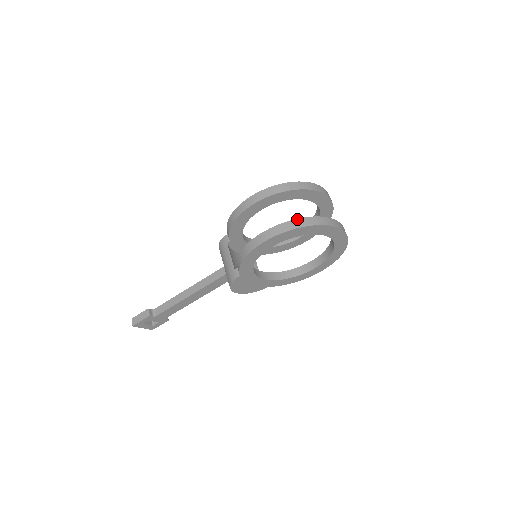
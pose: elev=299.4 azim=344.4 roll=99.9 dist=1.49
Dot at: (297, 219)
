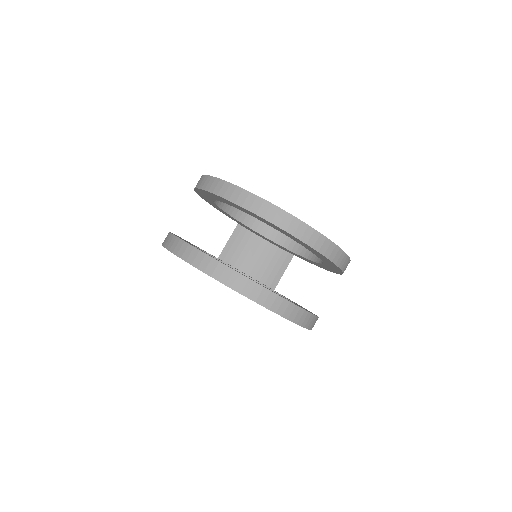
Dot at: (176, 237)
